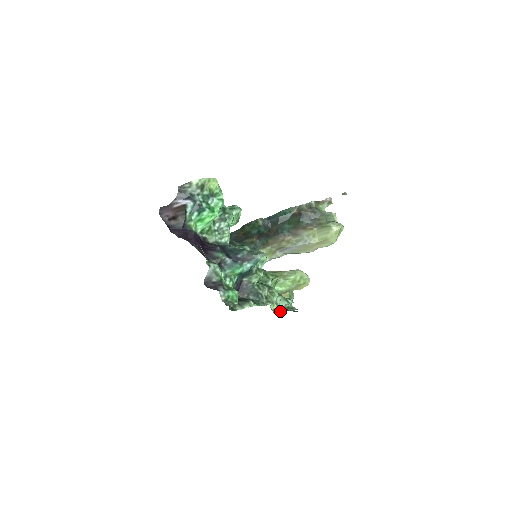
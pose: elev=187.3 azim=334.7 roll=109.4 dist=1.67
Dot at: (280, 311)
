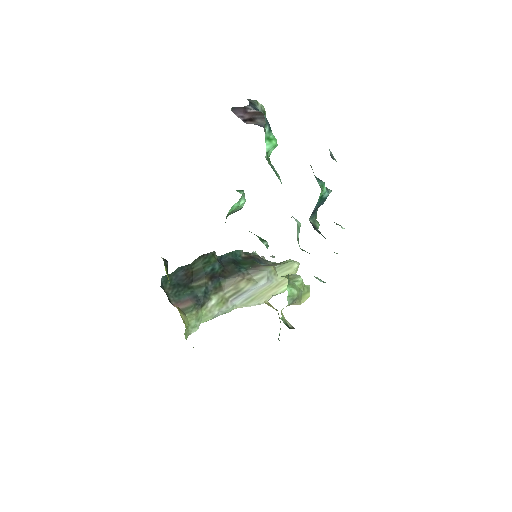
Dot at: (290, 328)
